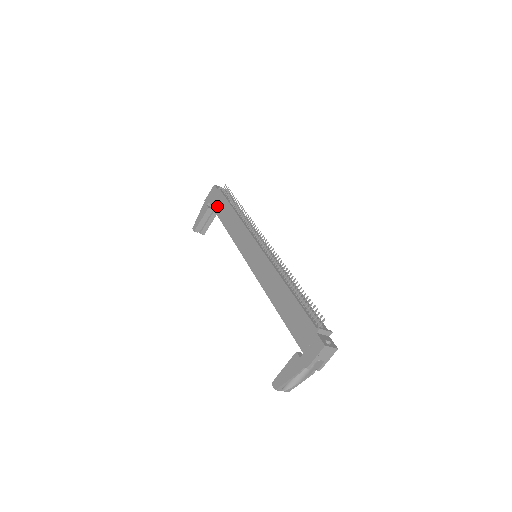
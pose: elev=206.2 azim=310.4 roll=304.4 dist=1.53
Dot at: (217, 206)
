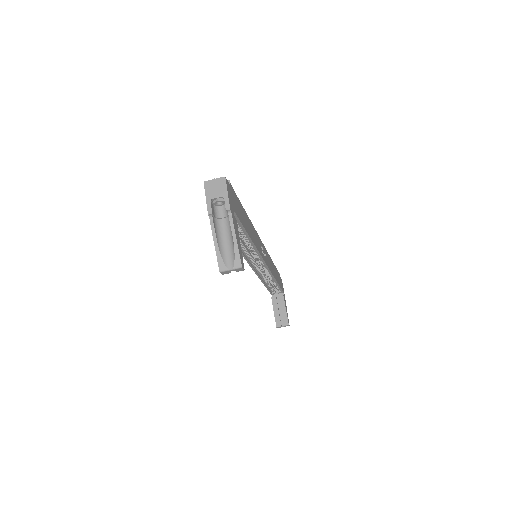
Dot at: occluded
